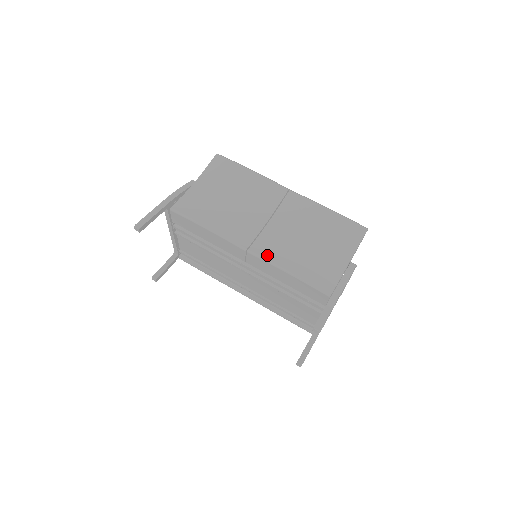
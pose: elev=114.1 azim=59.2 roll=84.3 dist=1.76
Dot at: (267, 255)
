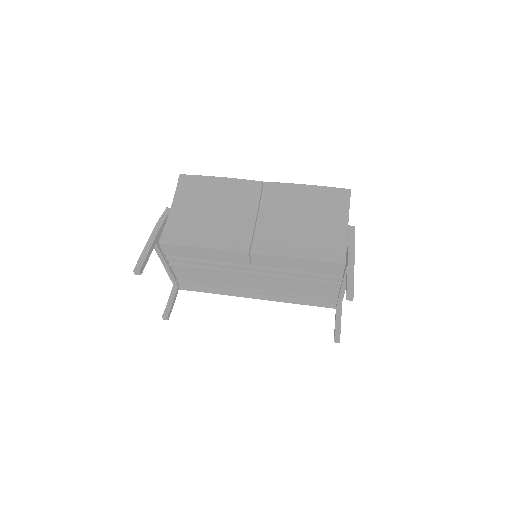
Dot at: (270, 249)
